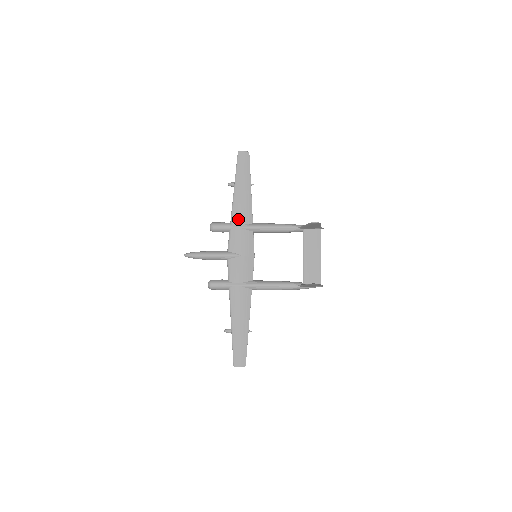
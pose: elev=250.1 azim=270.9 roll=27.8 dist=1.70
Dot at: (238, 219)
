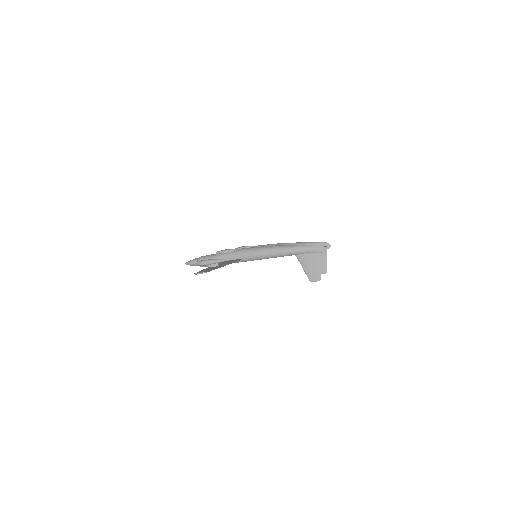
Dot at: occluded
